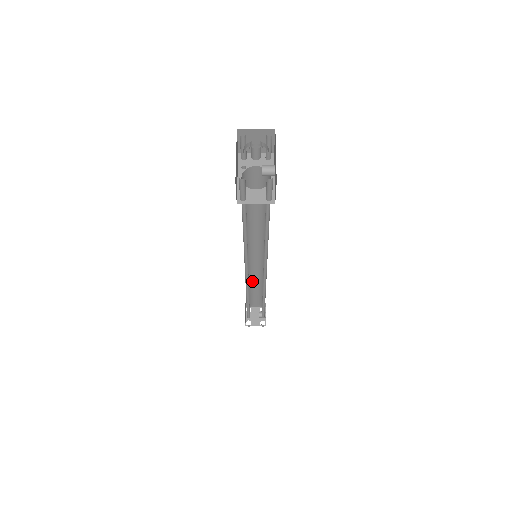
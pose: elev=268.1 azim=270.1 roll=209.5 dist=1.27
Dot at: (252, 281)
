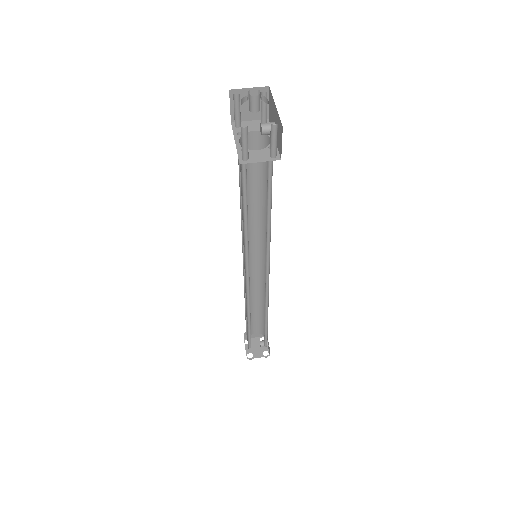
Dot at: (251, 298)
